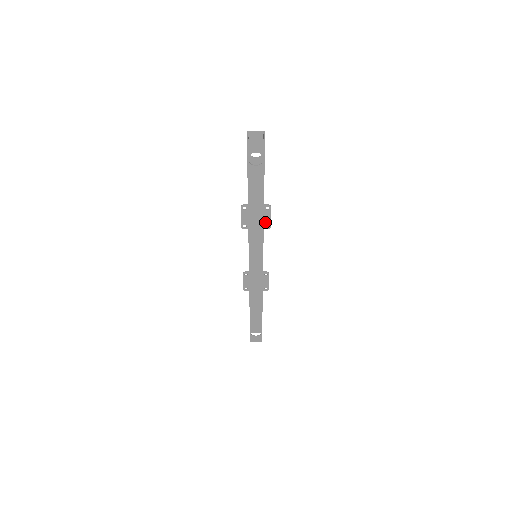
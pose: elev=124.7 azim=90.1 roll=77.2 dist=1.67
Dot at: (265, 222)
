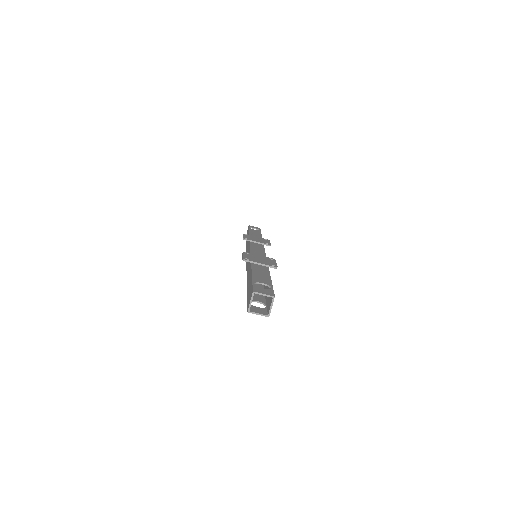
Dot at: occluded
